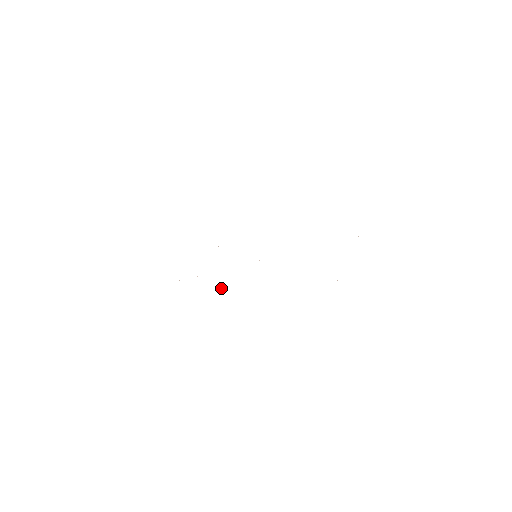
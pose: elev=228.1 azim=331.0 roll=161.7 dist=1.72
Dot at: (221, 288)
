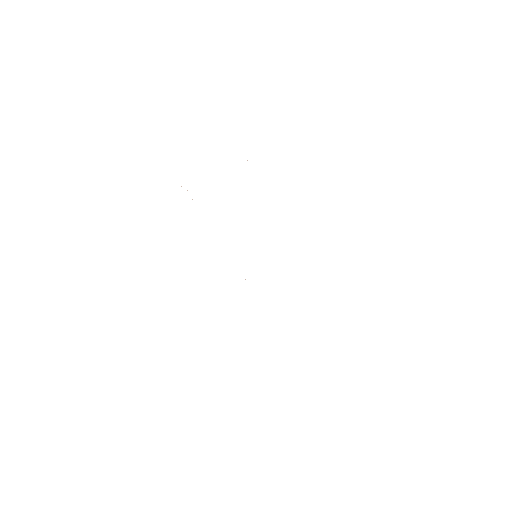
Dot at: occluded
